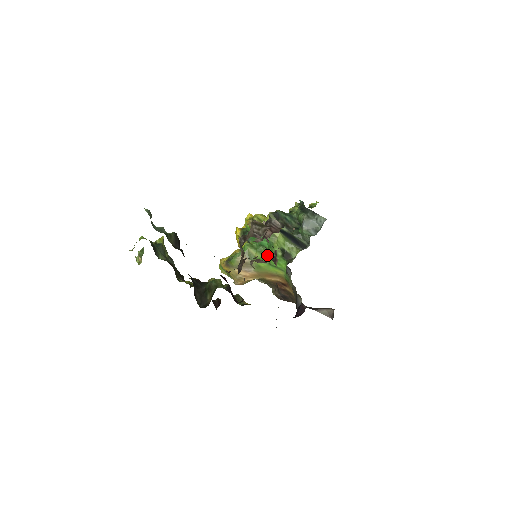
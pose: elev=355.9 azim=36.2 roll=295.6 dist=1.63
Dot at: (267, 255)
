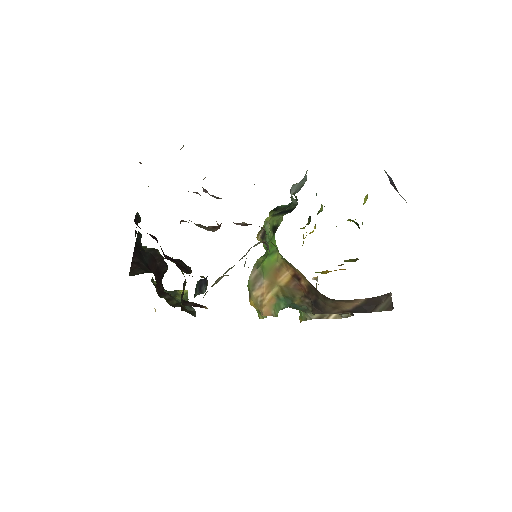
Dot at: occluded
